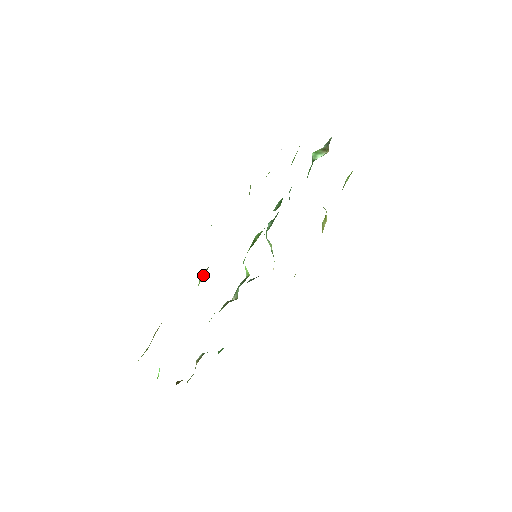
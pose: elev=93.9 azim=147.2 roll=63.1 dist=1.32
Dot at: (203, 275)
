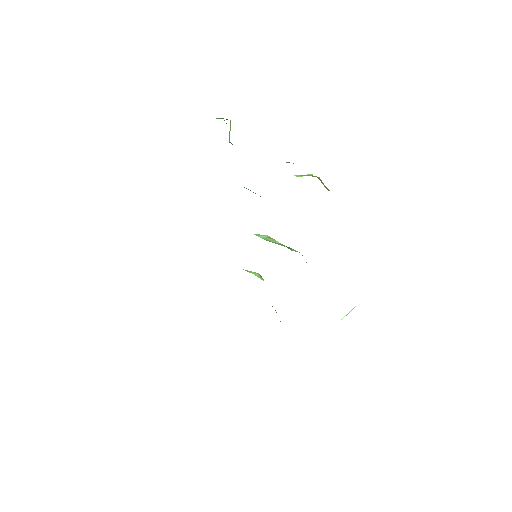
Dot at: occluded
